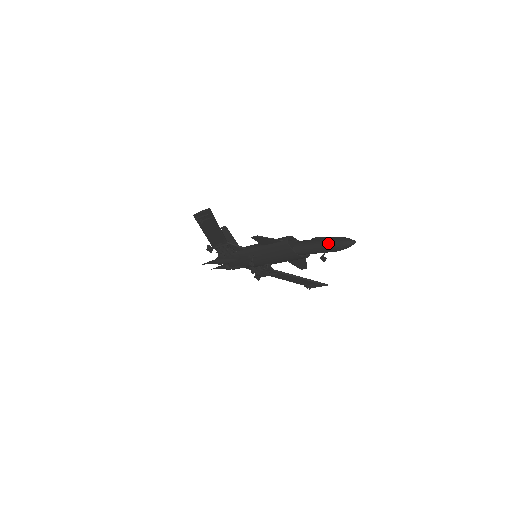
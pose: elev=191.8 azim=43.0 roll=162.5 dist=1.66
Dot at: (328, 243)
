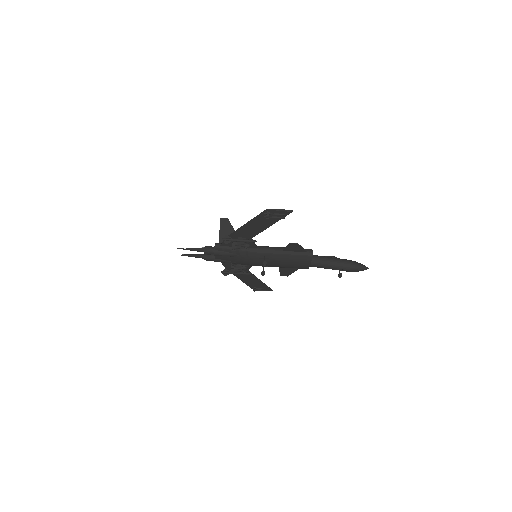
Dot at: (348, 264)
